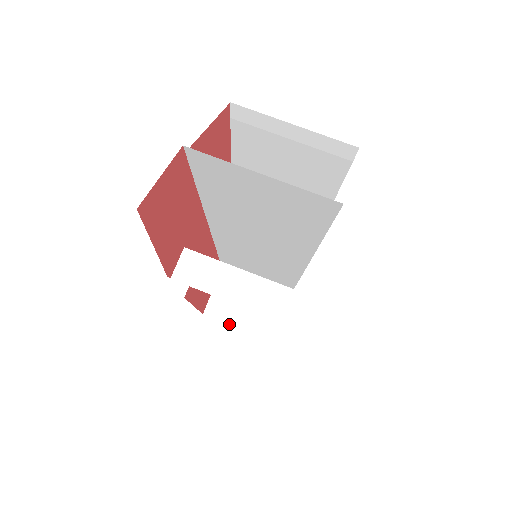
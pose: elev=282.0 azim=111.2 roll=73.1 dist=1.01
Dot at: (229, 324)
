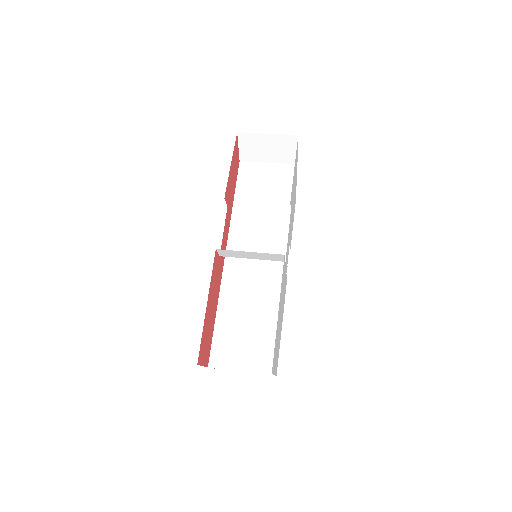
Dot at: occluded
